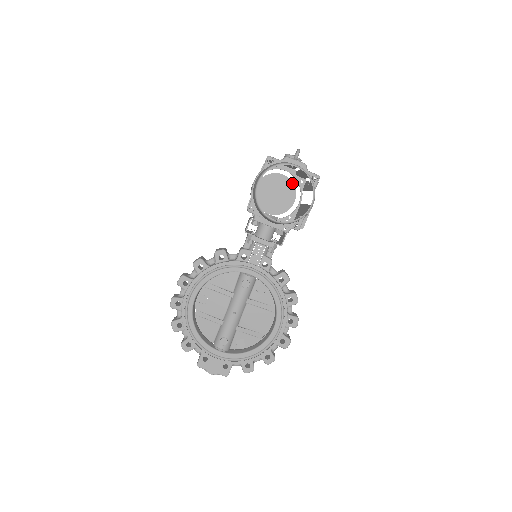
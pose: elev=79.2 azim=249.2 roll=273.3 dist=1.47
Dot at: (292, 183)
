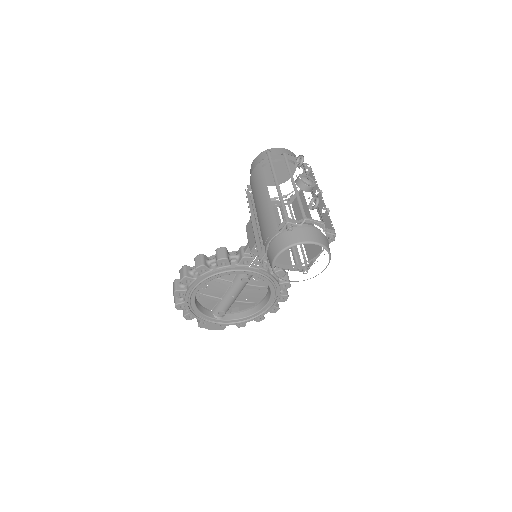
Dot at: occluded
